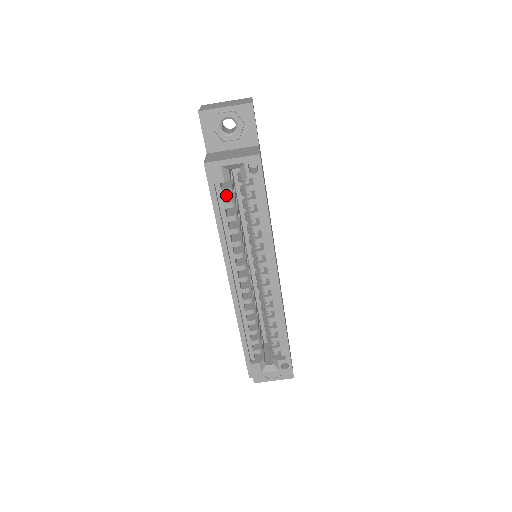
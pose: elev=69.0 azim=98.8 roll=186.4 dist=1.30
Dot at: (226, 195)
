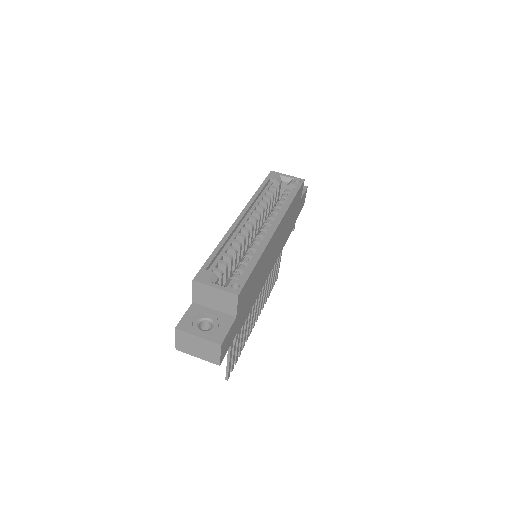
Dot at: occluded
